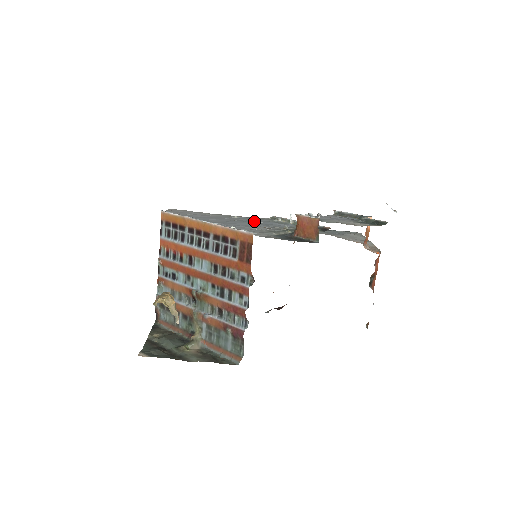
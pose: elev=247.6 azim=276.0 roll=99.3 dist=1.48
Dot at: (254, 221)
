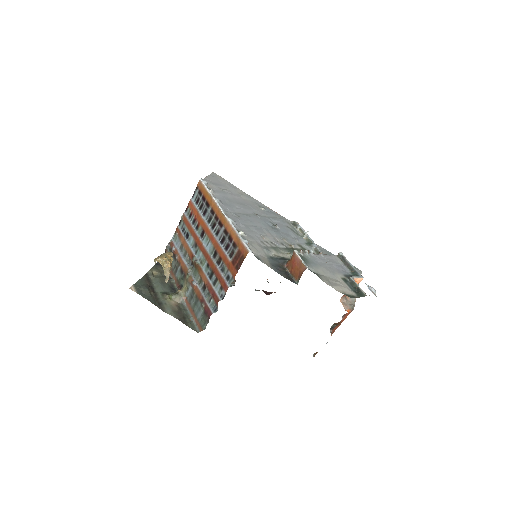
Dot at: (274, 222)
